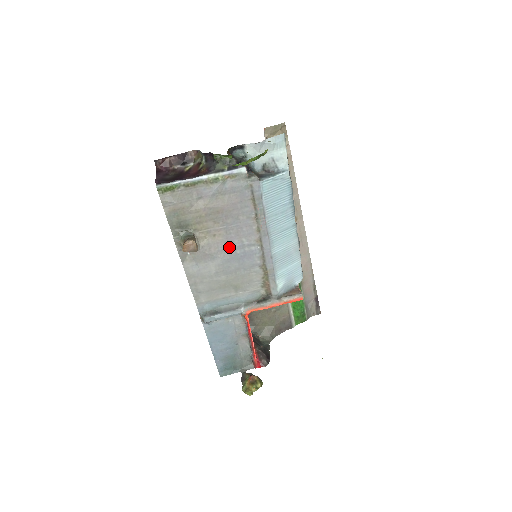
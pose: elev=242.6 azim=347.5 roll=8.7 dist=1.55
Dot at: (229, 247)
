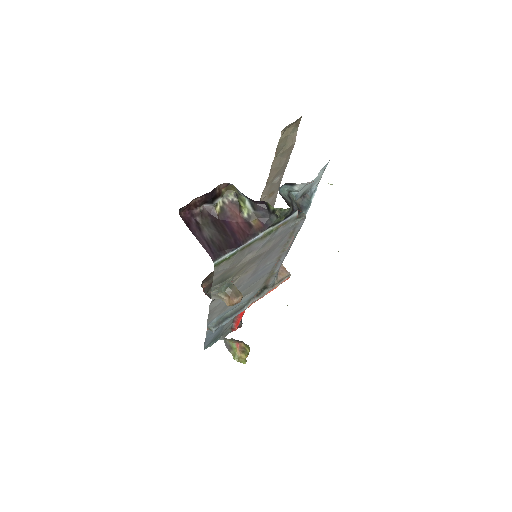
Dot at: (254, 273)
